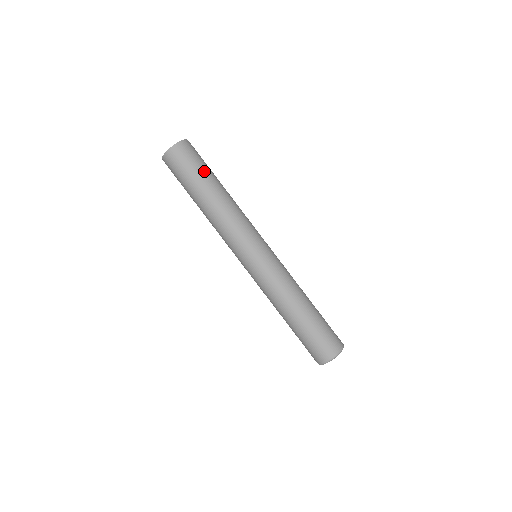
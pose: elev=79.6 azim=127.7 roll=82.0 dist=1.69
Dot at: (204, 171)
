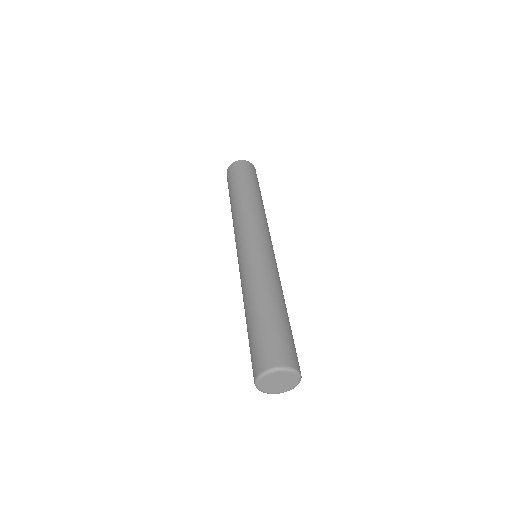
Dot at: (255, 182)
